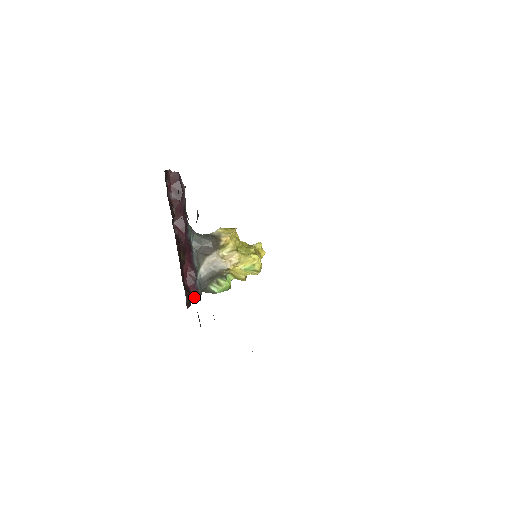
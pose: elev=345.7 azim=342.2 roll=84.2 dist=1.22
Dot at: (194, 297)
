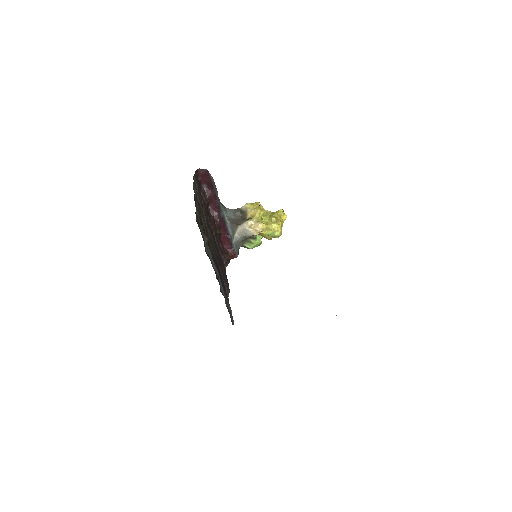
Dot at: (232, 256)
